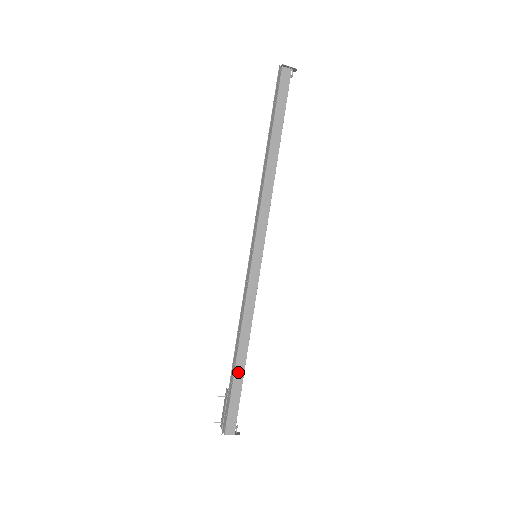
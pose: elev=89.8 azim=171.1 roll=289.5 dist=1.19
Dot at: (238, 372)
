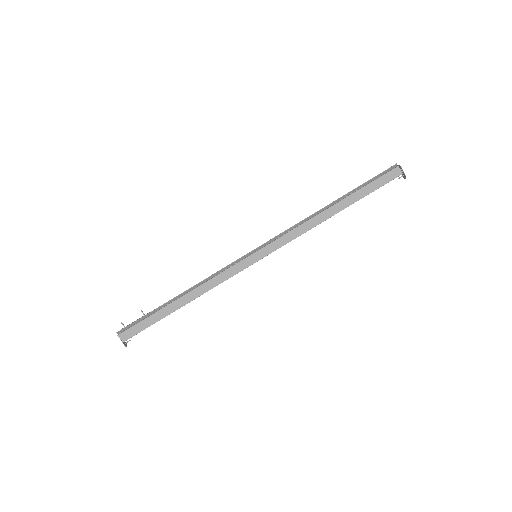
Dot at: (167, 309)
